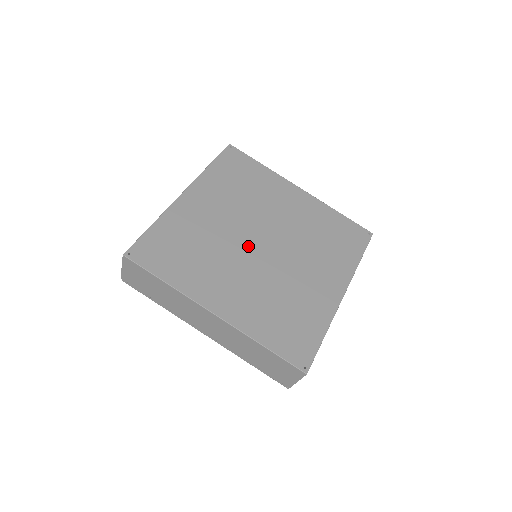
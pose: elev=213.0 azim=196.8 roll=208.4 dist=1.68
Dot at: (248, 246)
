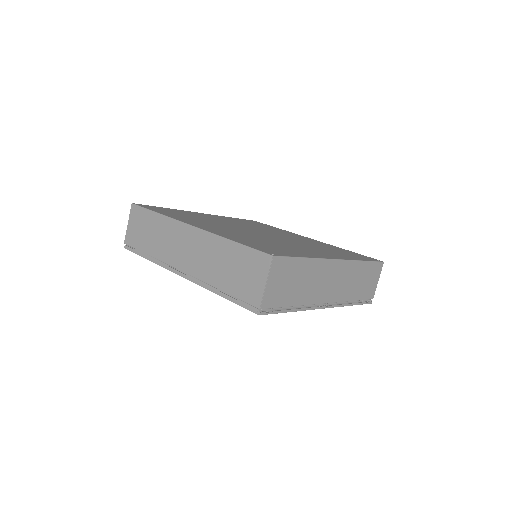
Dot at: (246, 230)
